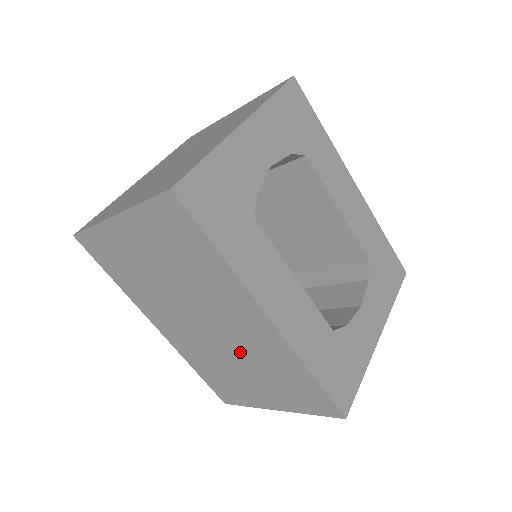
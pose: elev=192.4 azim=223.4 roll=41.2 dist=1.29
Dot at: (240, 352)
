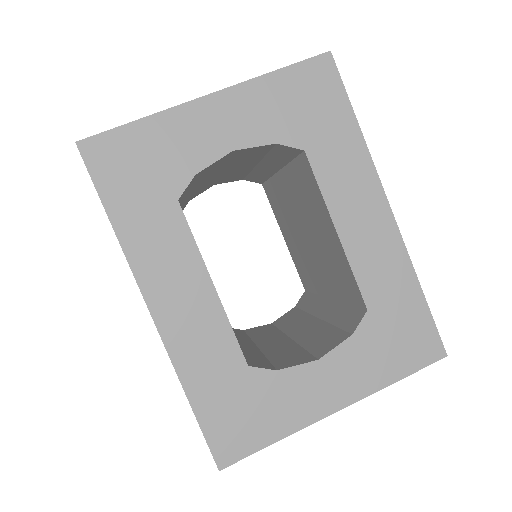
Dot at: occluded
